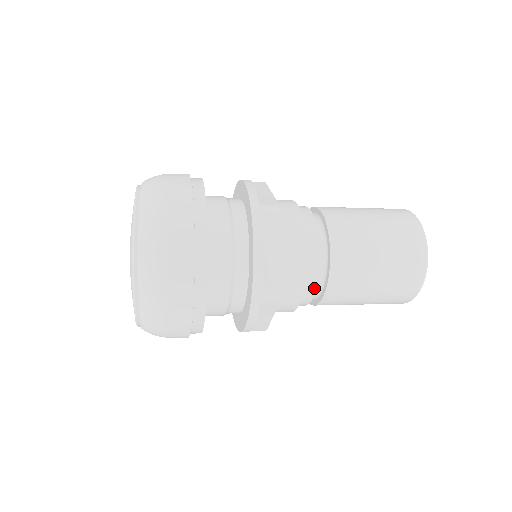
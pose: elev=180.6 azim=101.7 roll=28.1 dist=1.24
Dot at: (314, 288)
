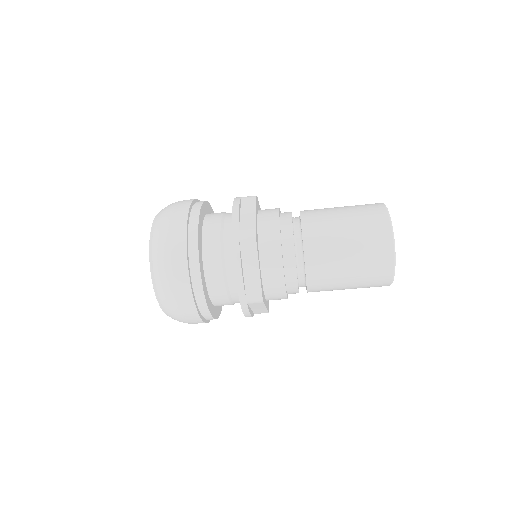
Dot at: (292, 245)
